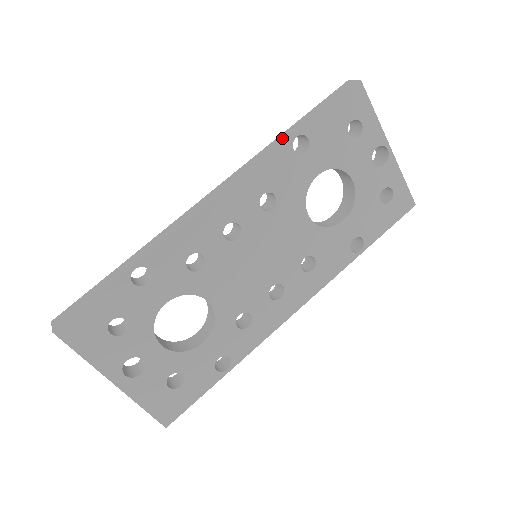
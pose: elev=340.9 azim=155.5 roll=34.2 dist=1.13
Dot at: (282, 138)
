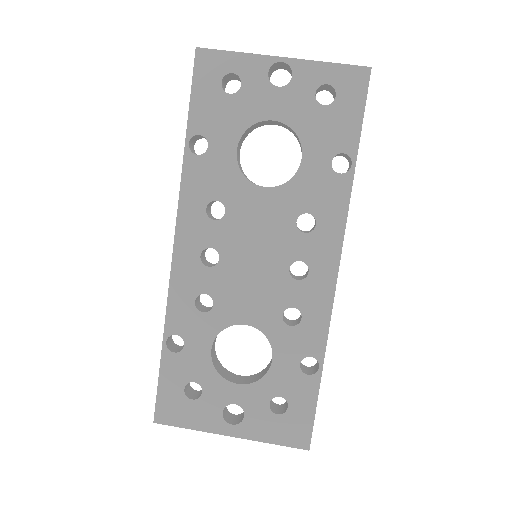
Dot at: occluded
